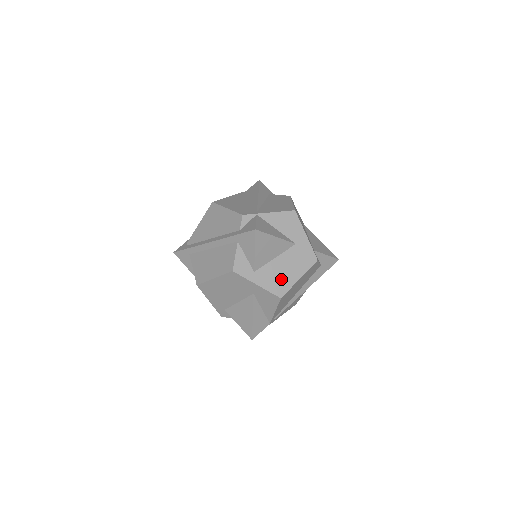
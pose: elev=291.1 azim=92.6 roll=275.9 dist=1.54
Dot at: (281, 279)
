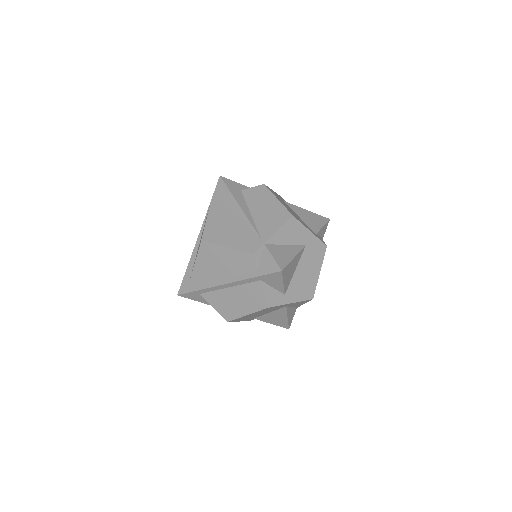
Dot at: (307, 284)
